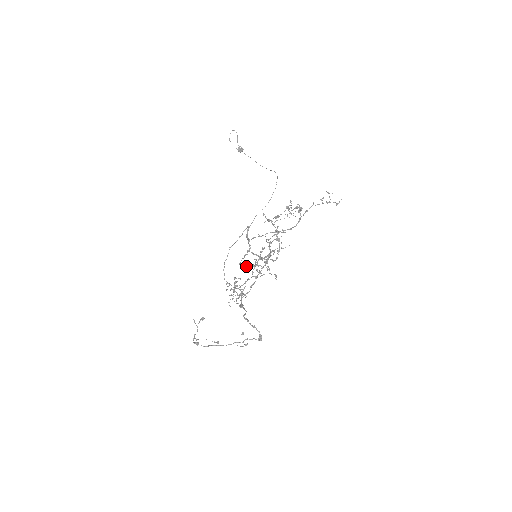
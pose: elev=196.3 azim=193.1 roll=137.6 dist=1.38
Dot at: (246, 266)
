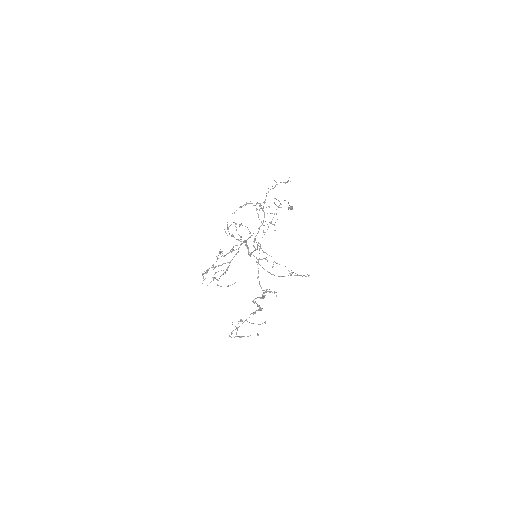
Dot at: (288, 275)
